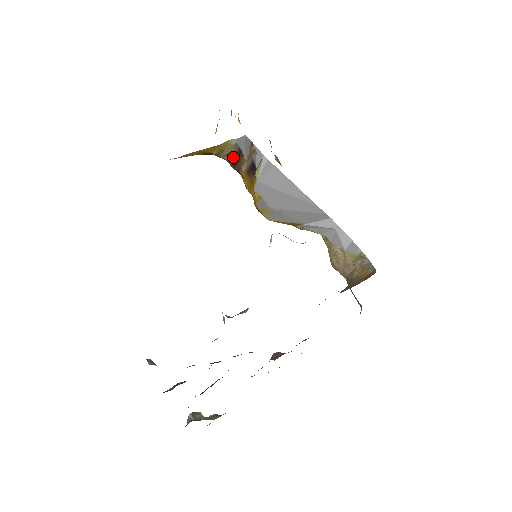
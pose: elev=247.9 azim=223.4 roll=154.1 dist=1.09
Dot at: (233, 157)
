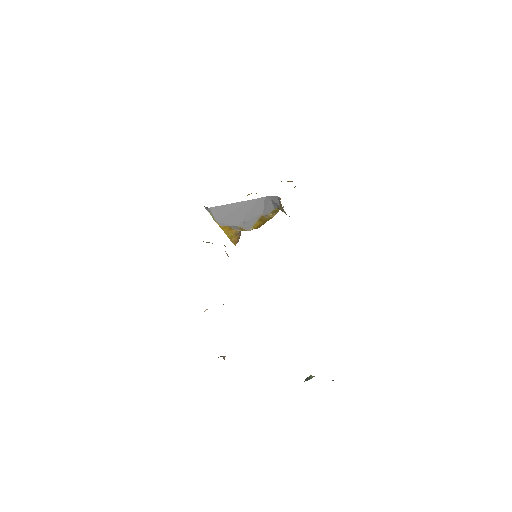
Dot at: occluded
